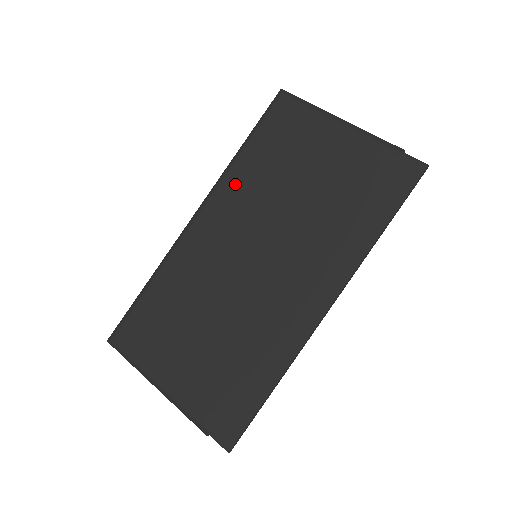
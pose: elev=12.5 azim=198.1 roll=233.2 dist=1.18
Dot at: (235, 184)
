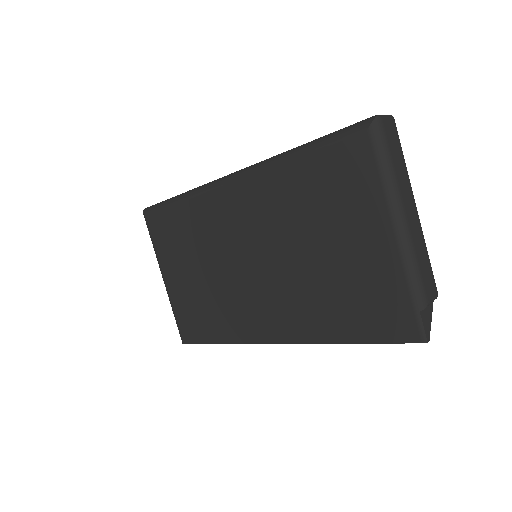
Dot at: (270, 185)
